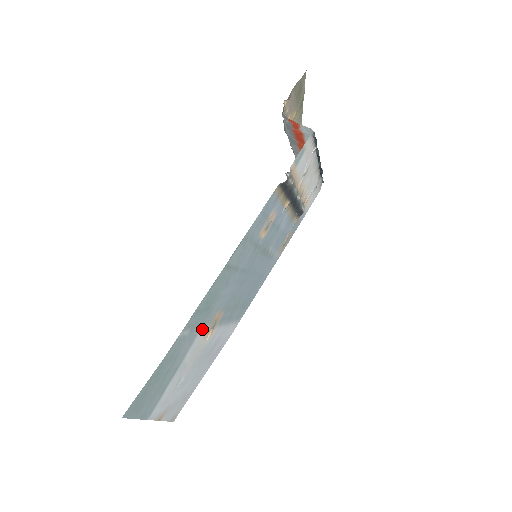
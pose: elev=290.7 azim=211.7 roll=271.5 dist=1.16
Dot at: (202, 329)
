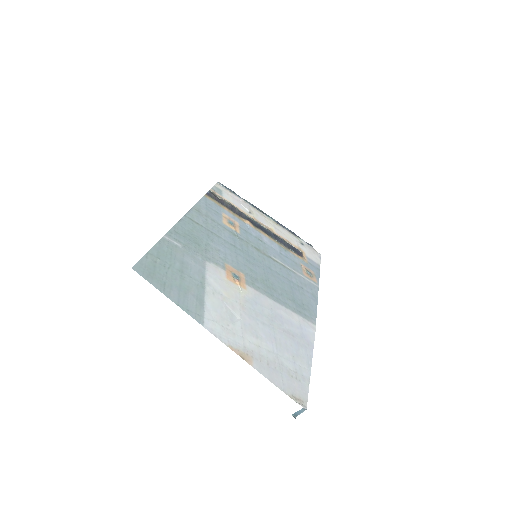
Dot at: (211, 264)
